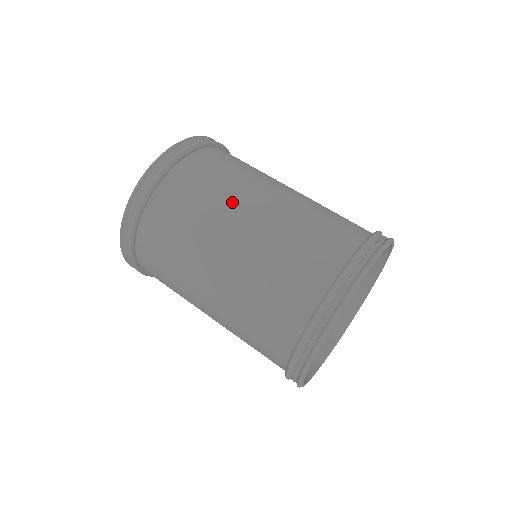
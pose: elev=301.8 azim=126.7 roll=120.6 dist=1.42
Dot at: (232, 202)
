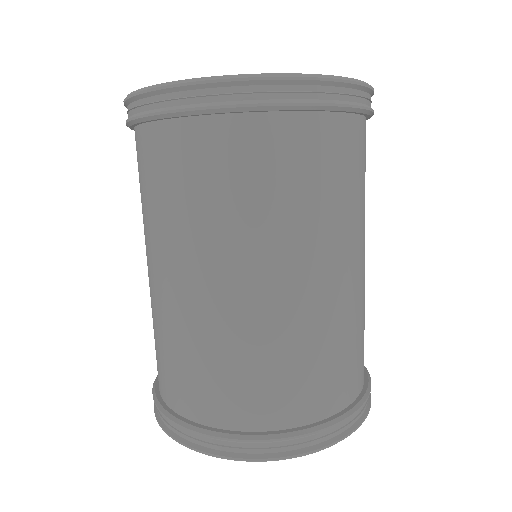
Dot at: (184, 245)
